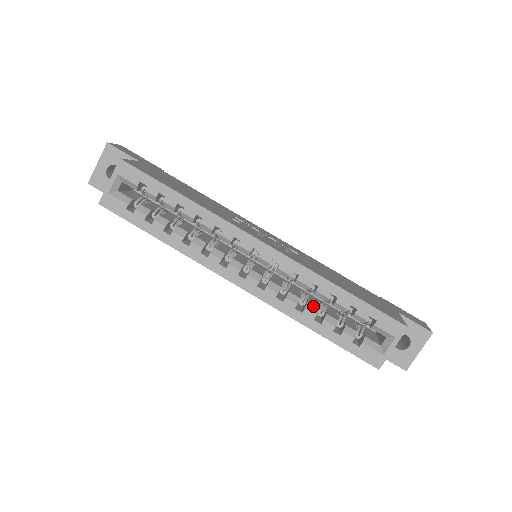
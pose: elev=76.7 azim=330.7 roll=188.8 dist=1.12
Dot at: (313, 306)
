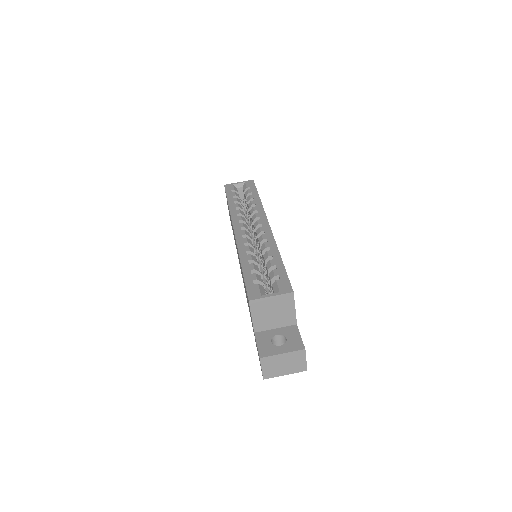
Dot at: occluded
